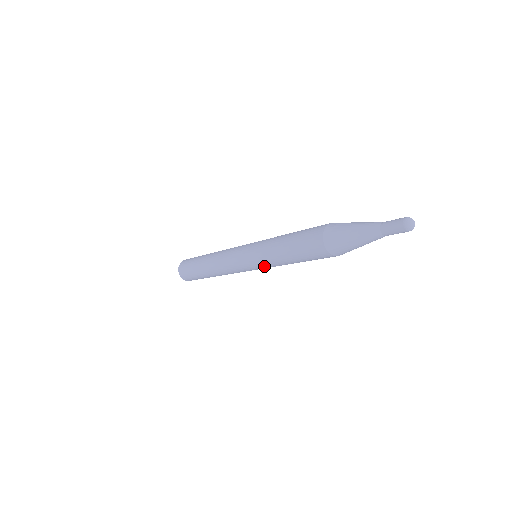
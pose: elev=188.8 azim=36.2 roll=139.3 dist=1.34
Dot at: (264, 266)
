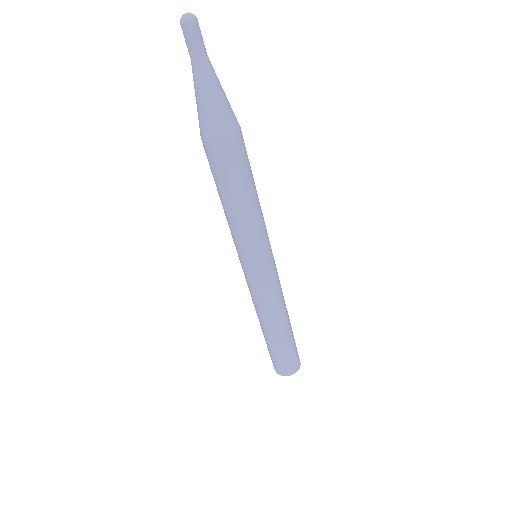
Dot at: (254, 247)
